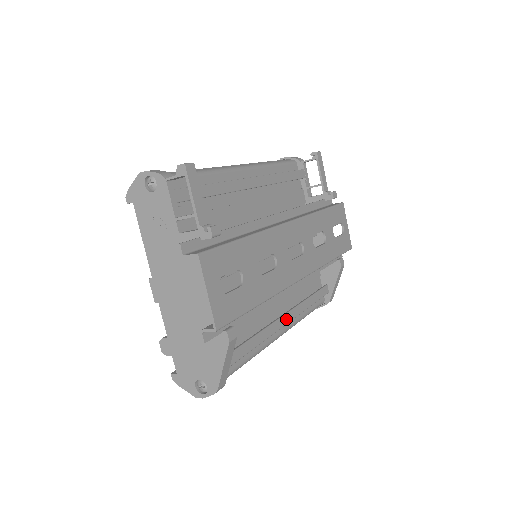
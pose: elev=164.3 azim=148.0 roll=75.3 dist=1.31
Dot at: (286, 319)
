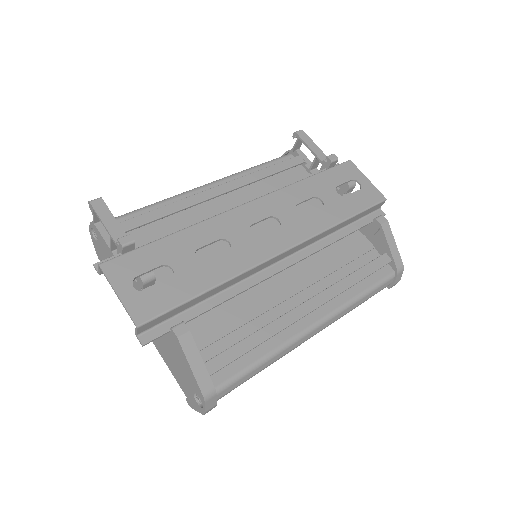
Dot at: (312, 305)
